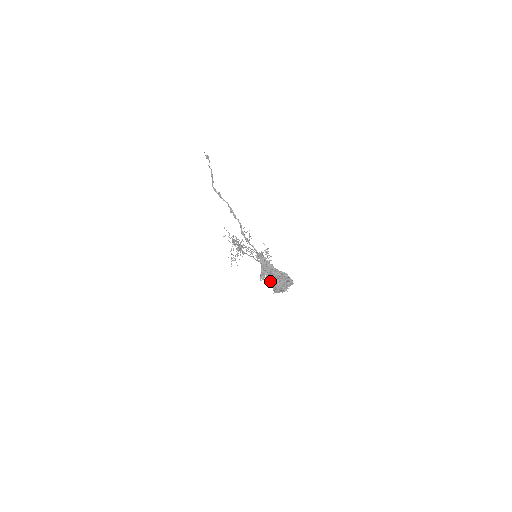
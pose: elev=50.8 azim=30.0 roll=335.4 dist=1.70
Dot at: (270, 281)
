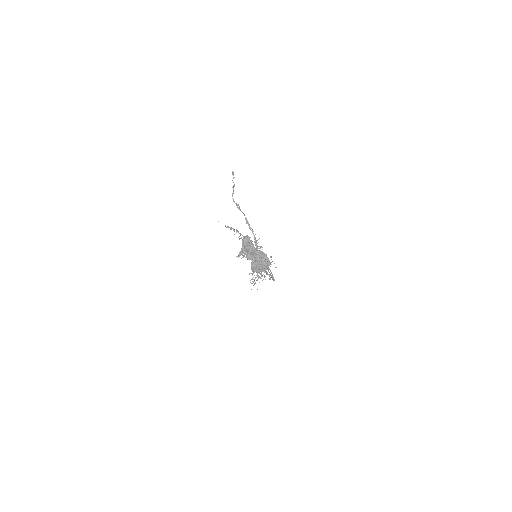
Dot at: (246, 256)
